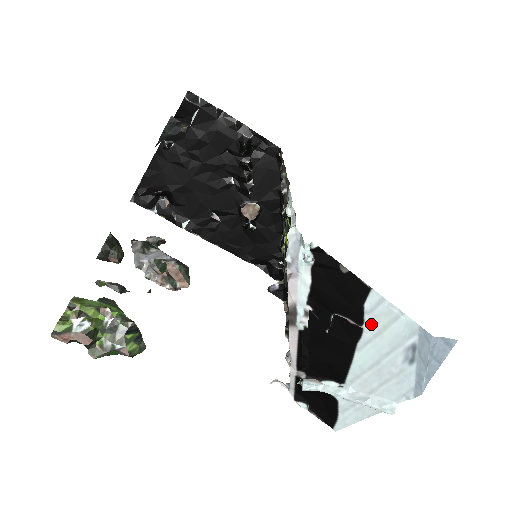
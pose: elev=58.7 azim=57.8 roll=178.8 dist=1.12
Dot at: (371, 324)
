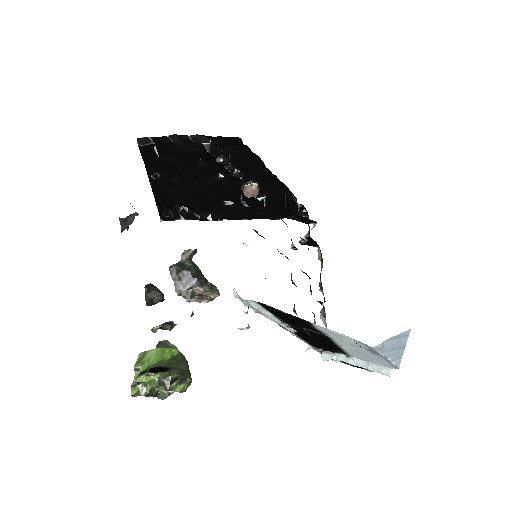
Dot at: (330, 336)
